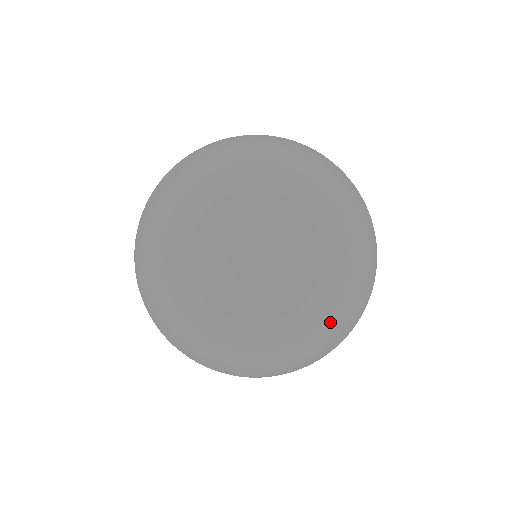
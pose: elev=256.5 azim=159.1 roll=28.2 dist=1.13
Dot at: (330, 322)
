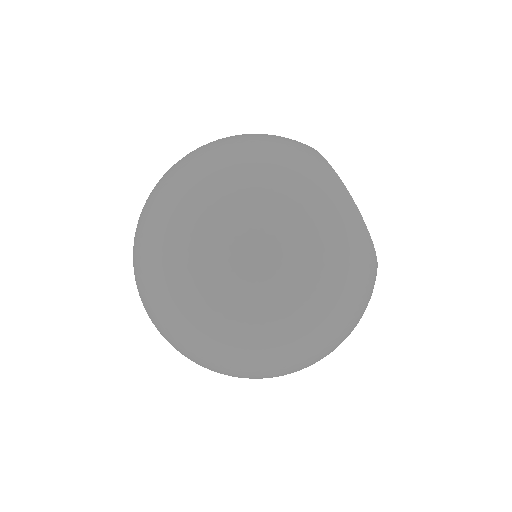
Dot at: (235, 370)
